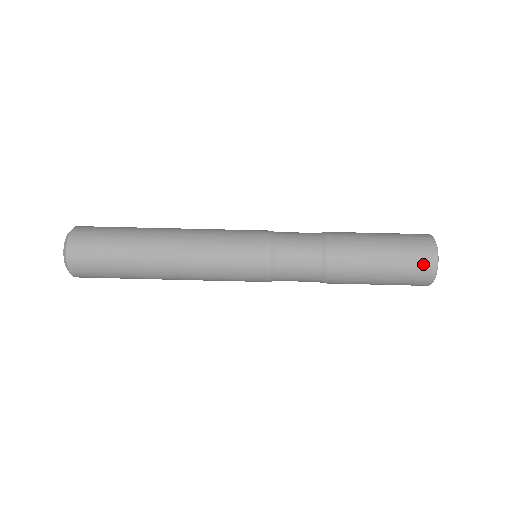
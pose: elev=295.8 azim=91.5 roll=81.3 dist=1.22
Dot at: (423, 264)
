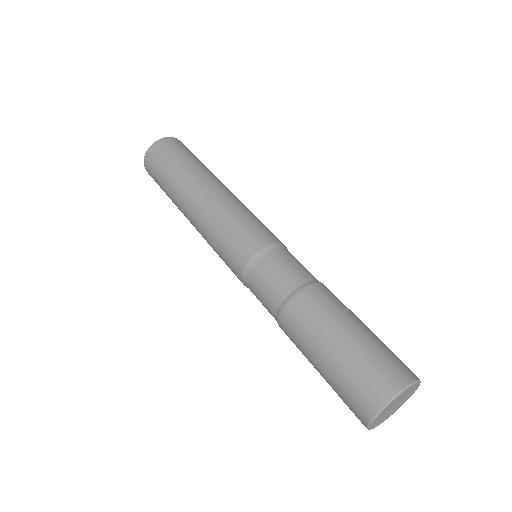
Dot at: (355, 408)
